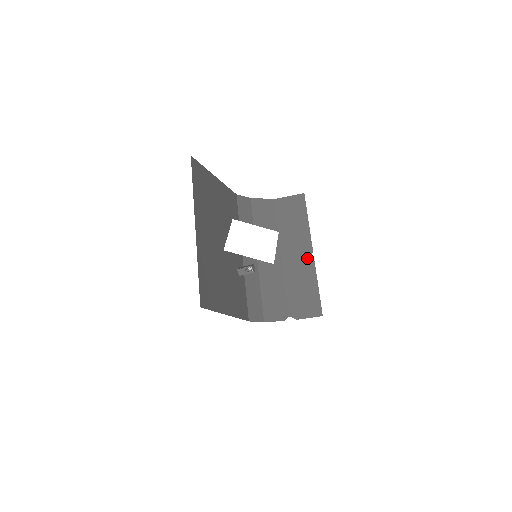
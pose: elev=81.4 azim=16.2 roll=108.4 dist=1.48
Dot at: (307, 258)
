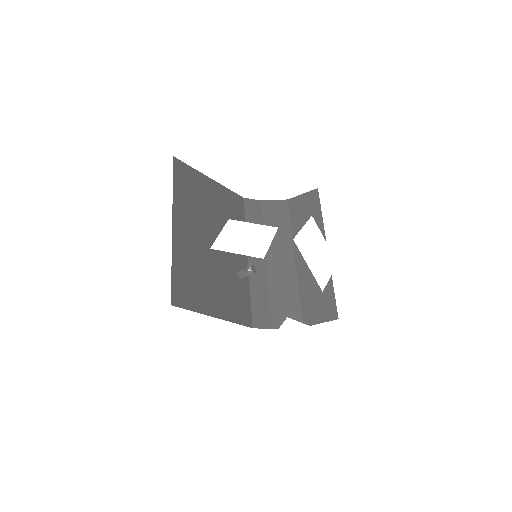
Dot at: occluded
